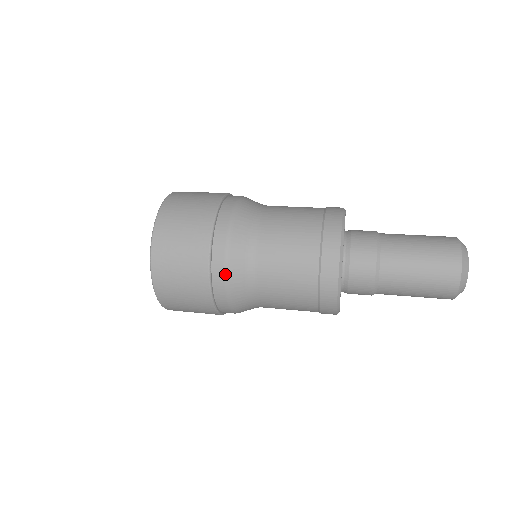
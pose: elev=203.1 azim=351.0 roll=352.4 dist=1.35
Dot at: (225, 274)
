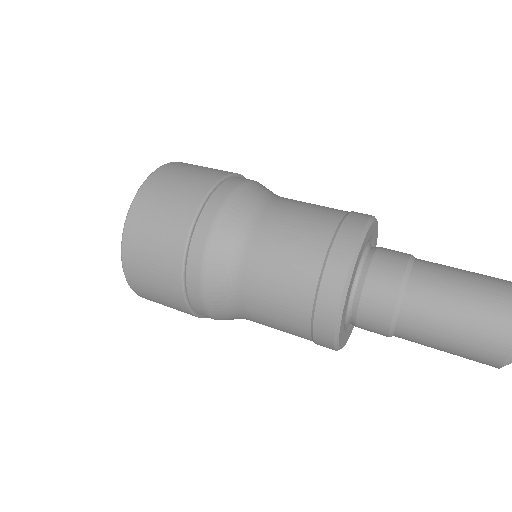
Dot at: (203, 304)
